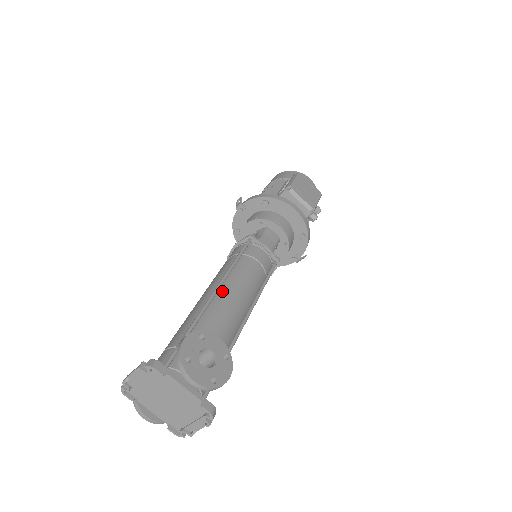
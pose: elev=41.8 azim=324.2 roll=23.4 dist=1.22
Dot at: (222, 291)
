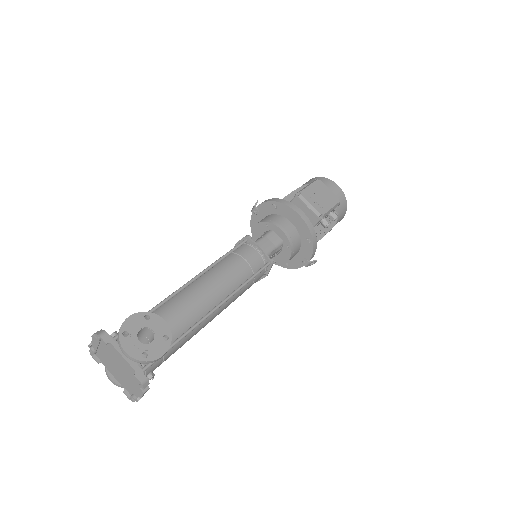
Dot at: (196, 283)
